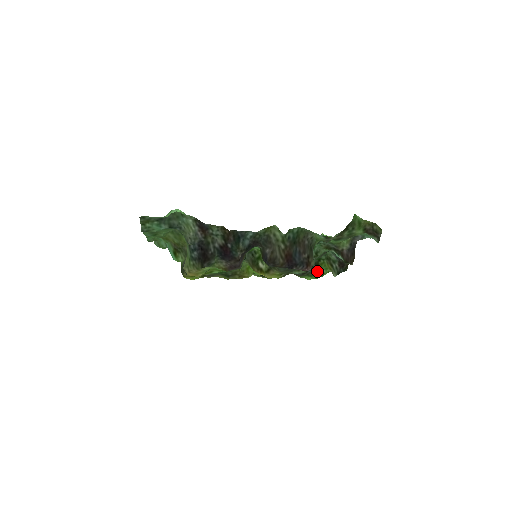
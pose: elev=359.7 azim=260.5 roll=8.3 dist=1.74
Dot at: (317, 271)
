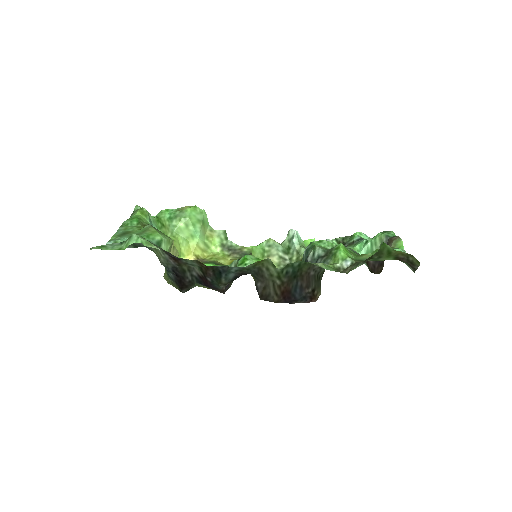
Dot at: occluded
